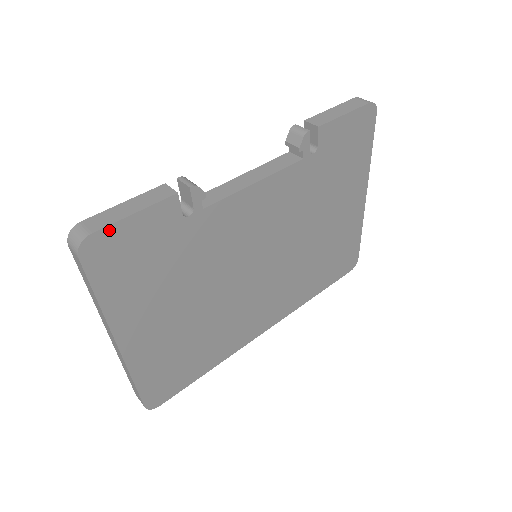
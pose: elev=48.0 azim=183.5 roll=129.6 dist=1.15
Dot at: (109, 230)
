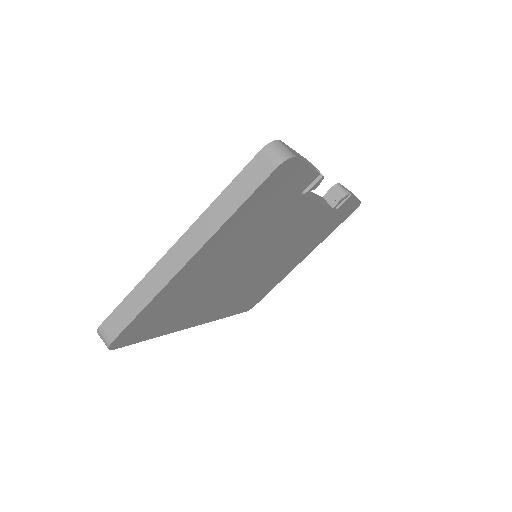
Dot at: (298, 164)
